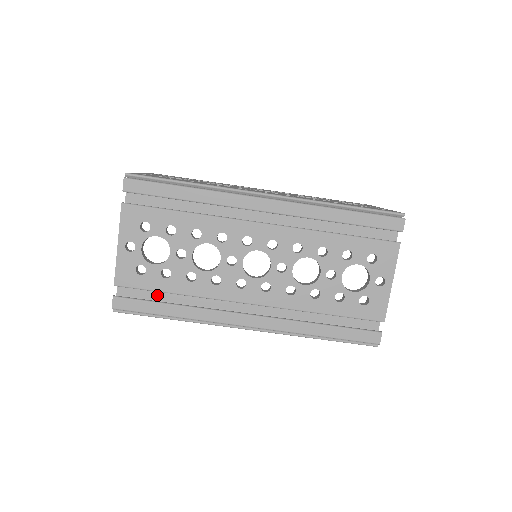
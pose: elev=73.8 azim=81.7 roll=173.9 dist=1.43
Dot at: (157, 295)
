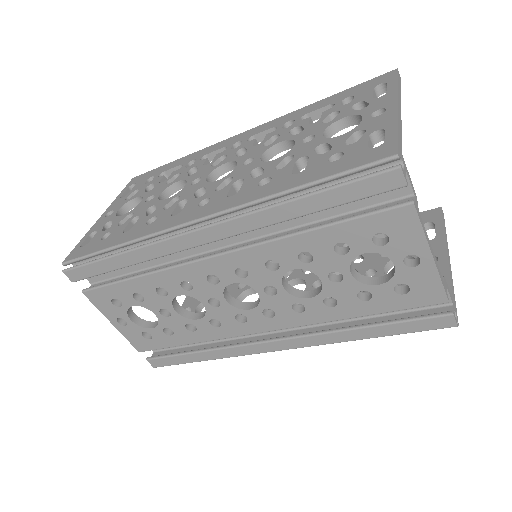
Dot at: occluded
